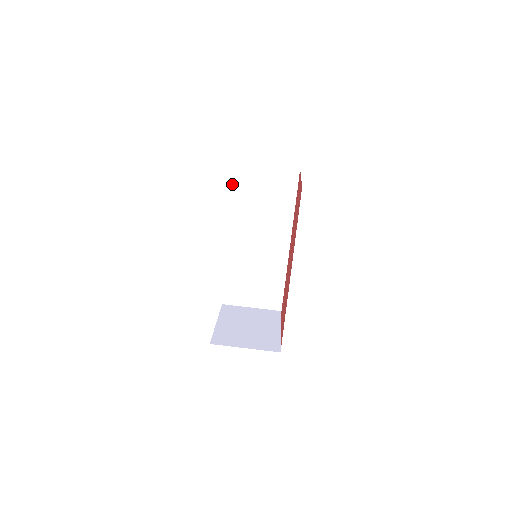
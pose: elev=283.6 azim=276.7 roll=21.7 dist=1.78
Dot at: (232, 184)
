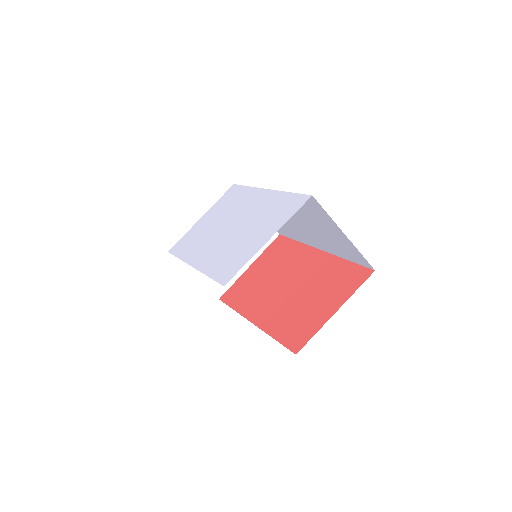
Dot at: (297, 194)
